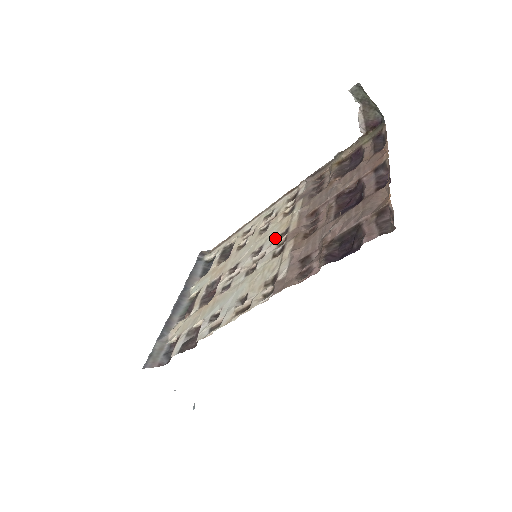
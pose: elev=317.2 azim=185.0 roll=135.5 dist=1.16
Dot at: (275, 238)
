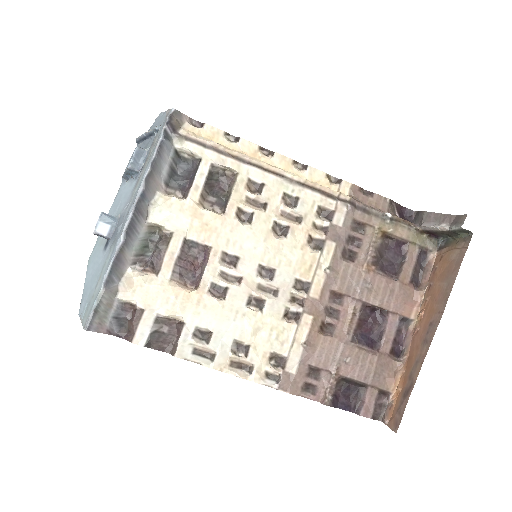
Dot at: (292, 280)
